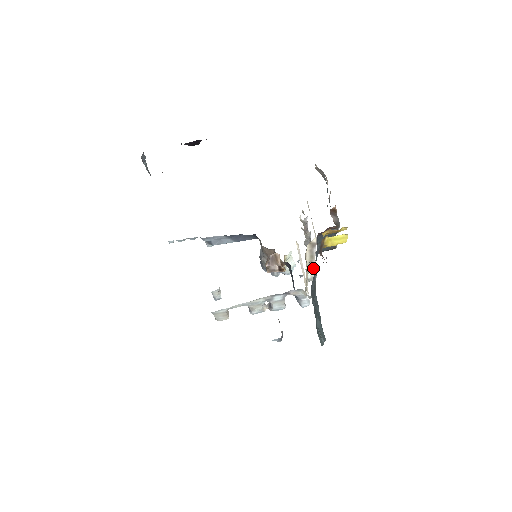
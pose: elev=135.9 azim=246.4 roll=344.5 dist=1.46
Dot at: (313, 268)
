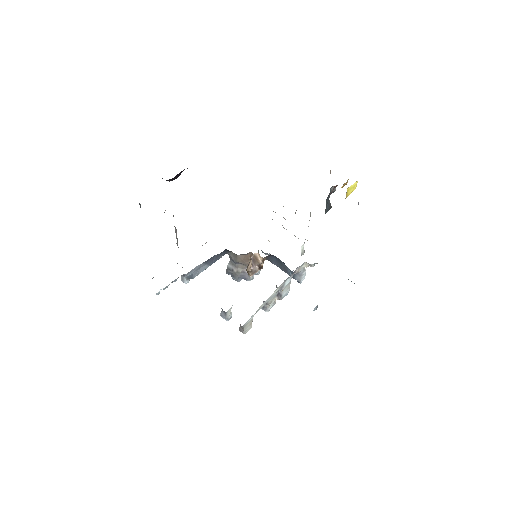
Dot at: occluded
